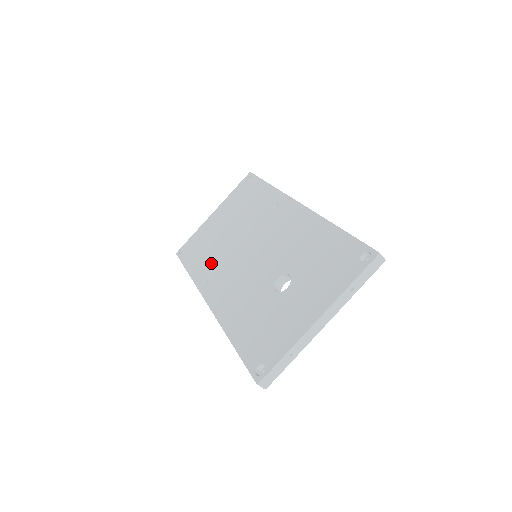
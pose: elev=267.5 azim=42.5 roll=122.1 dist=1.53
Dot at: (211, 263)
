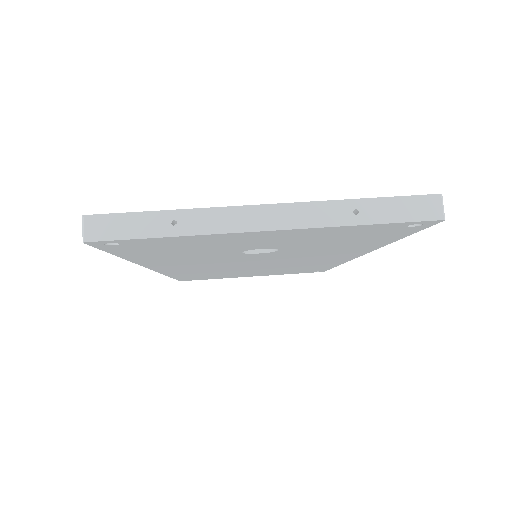
Dot at: occluded
